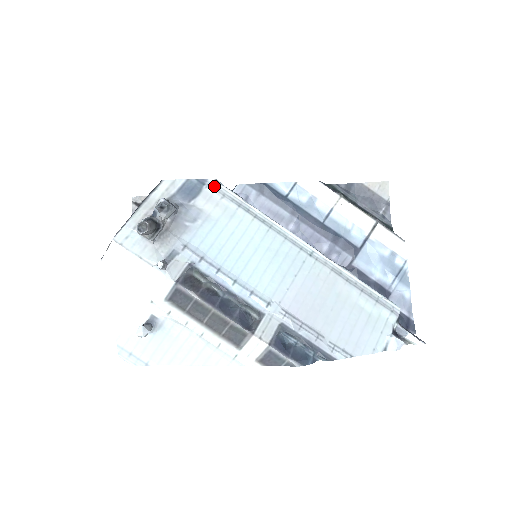
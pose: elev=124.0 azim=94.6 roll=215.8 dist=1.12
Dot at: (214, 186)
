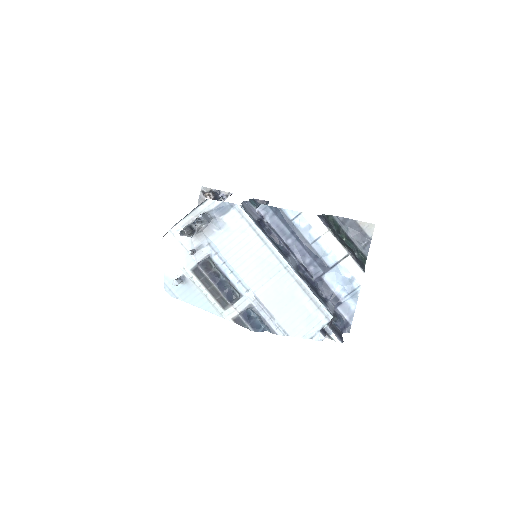
Dot at: (238, 209)
